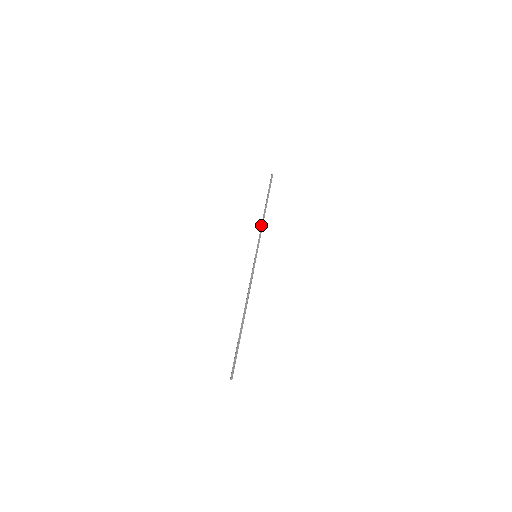
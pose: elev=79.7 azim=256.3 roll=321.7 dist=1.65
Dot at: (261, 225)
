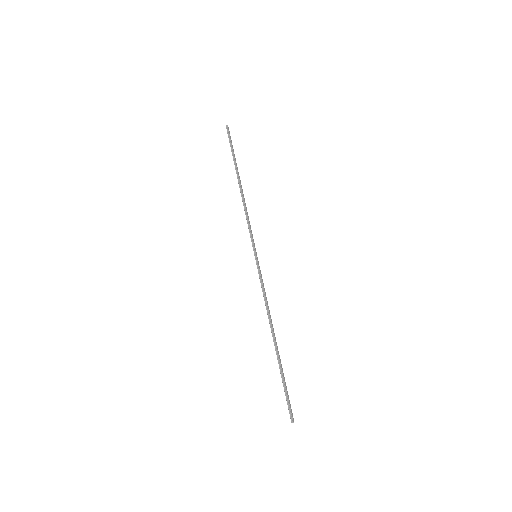
Dot at: occluded
